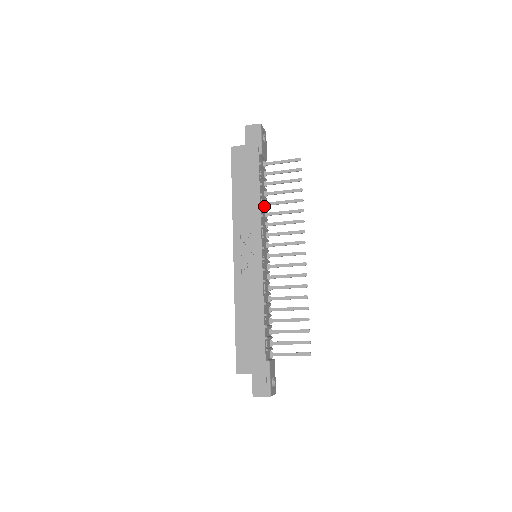
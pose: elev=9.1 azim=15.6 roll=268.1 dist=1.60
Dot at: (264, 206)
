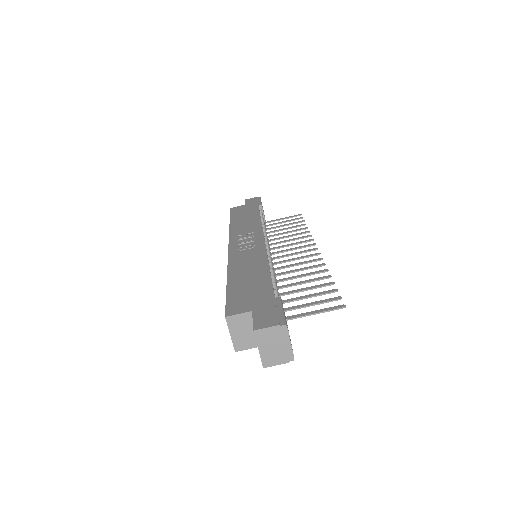
Dot at: (265, 228)
